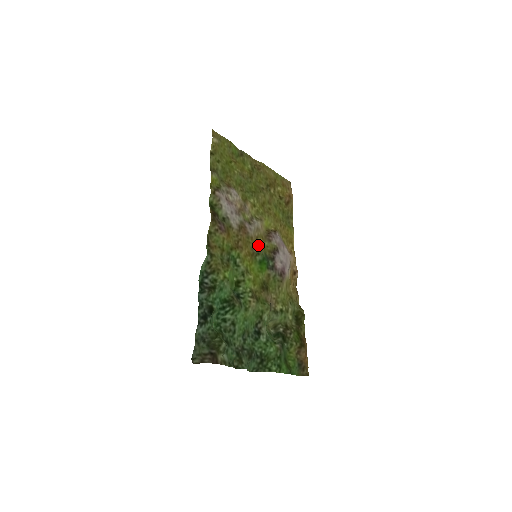
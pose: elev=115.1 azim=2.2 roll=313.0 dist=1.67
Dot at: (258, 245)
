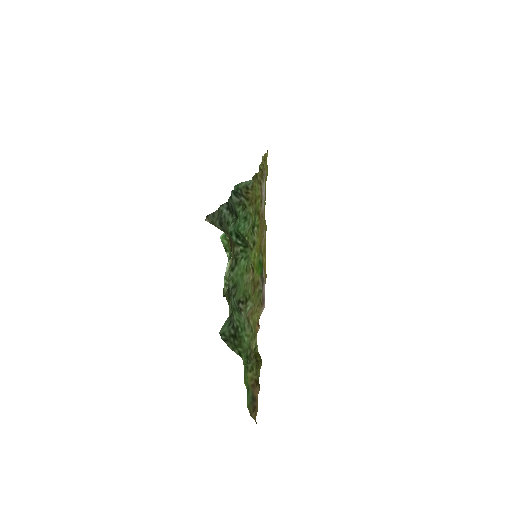
Dot at: occluded
